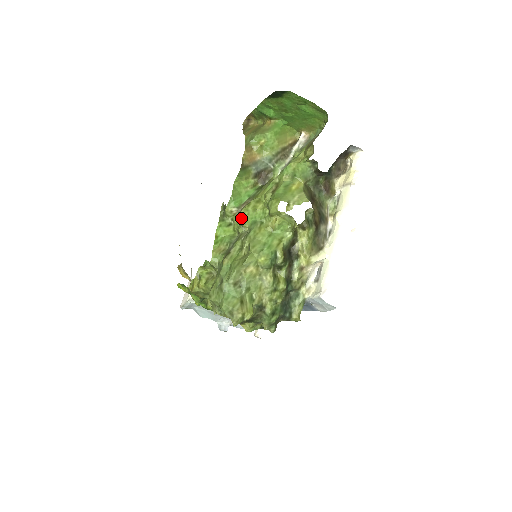
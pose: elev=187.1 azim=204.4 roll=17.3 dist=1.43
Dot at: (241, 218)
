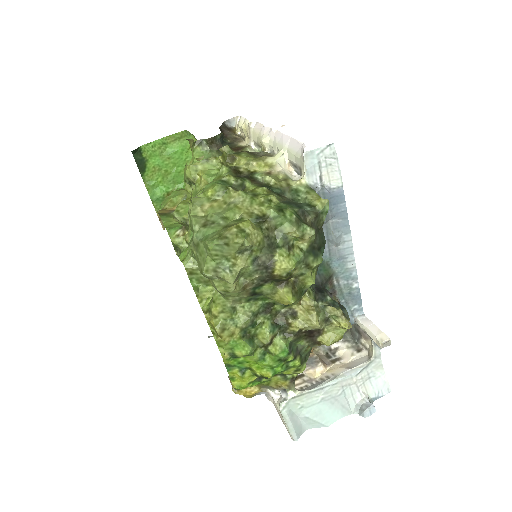
Dot at: (177, 214)
